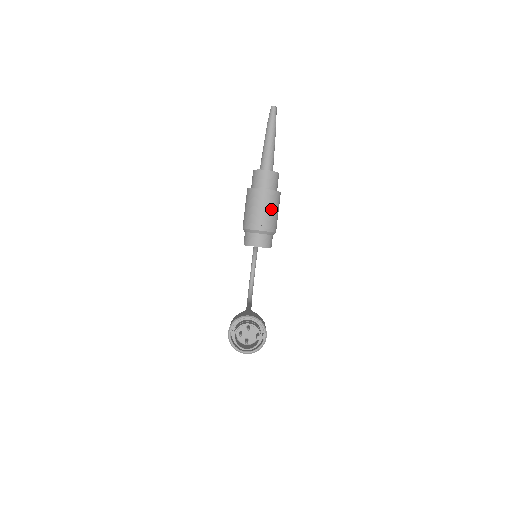
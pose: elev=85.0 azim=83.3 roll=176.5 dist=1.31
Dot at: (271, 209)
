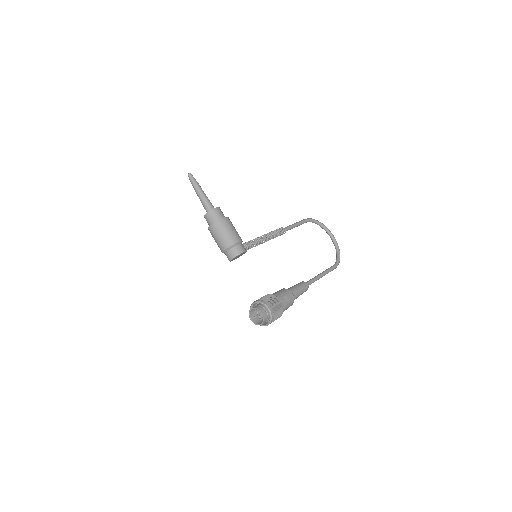
Dot at: (221, 233)
